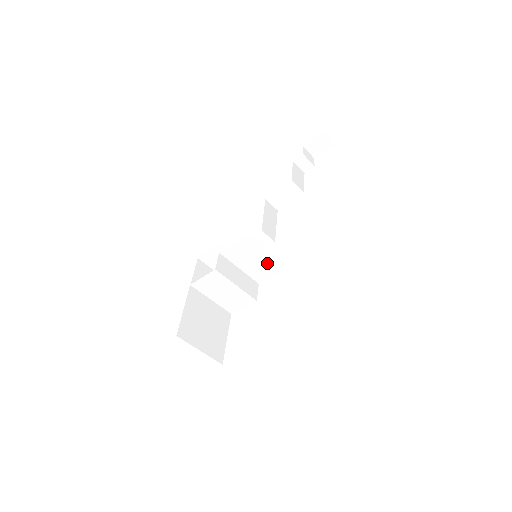
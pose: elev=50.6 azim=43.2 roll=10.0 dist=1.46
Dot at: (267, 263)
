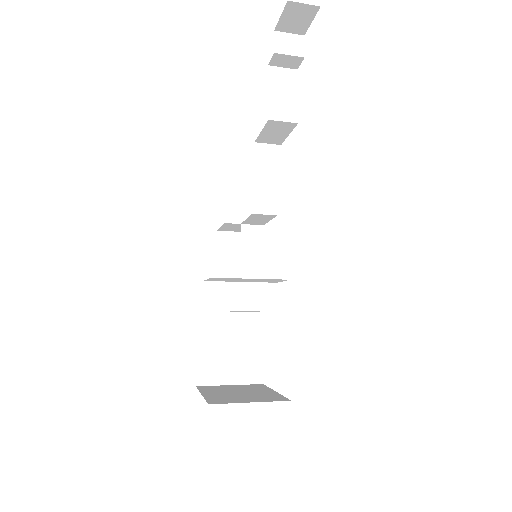
Dot at: (263, 280)
